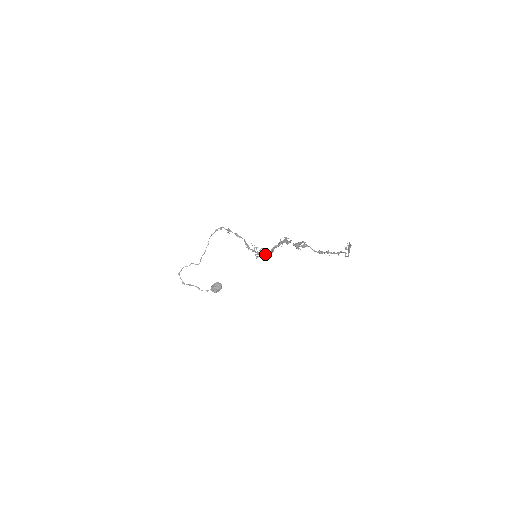
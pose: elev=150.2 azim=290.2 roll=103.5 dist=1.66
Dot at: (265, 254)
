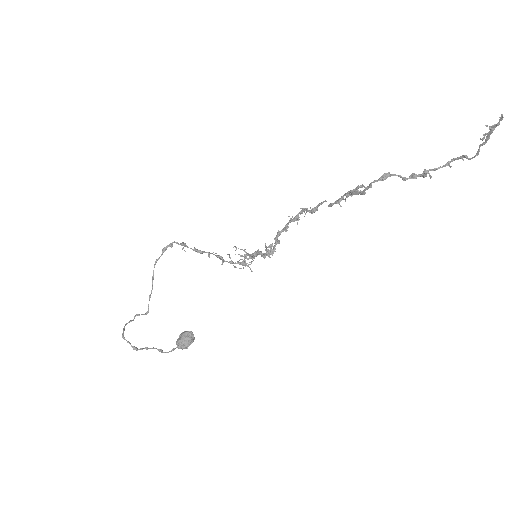
Dot at: (267, 250)
